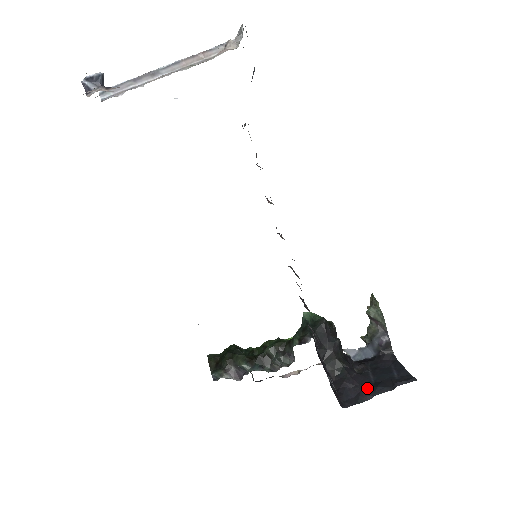
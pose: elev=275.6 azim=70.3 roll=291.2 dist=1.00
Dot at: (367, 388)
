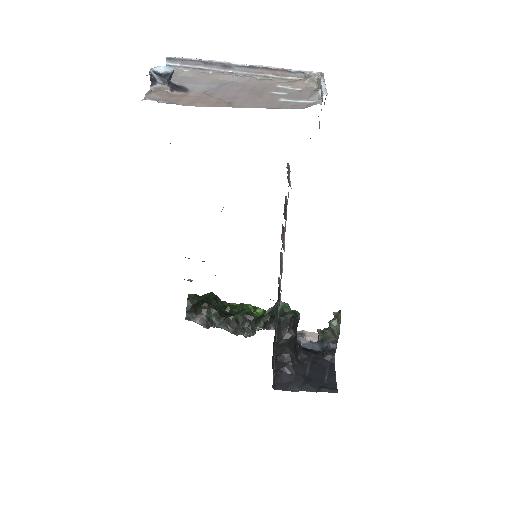
Dot at: (299, 380)
